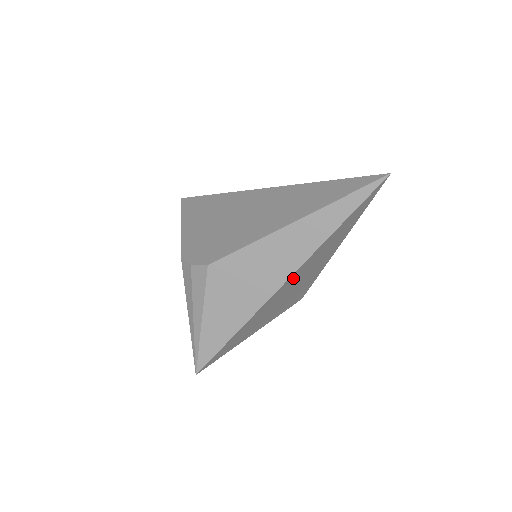
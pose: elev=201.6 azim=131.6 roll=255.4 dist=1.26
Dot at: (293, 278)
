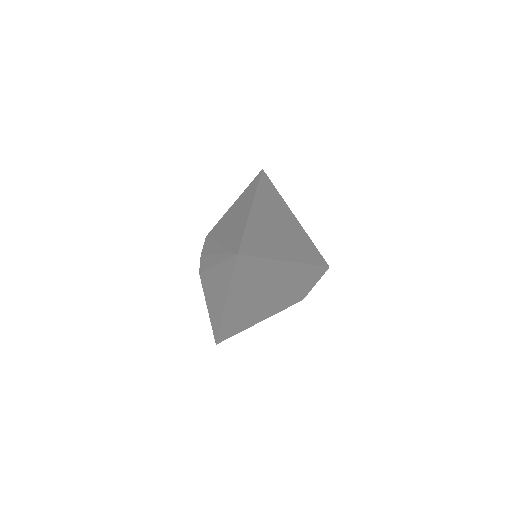
Dot at: (261, 205)
